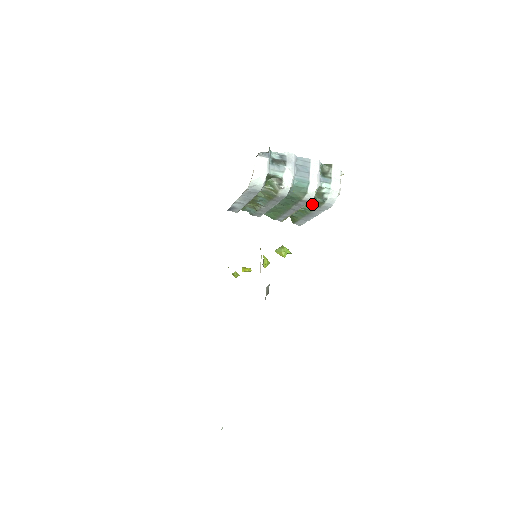
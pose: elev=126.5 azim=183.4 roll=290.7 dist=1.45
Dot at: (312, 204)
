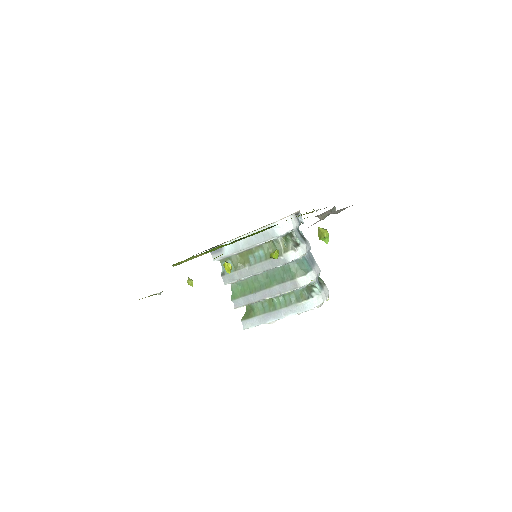
Dot at: (293, 297)
